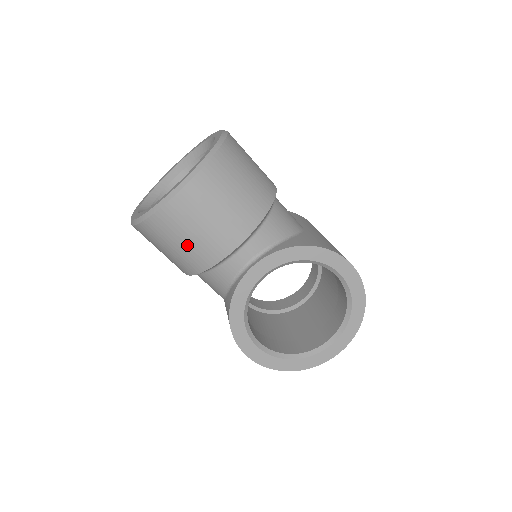
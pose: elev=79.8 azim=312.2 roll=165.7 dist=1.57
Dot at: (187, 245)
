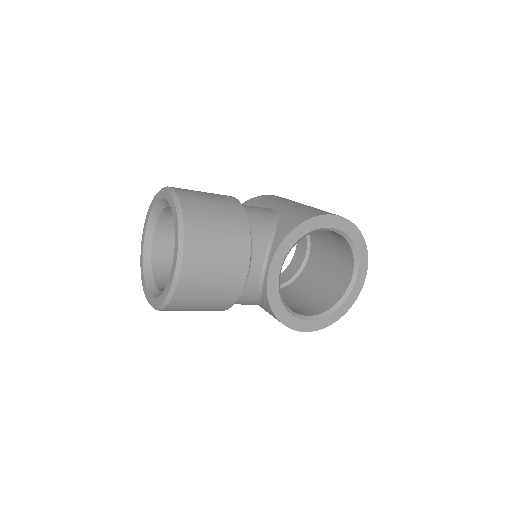
Dot at: (212, 296)
